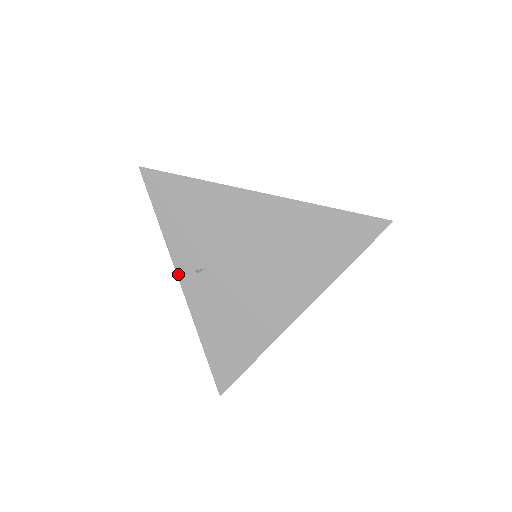
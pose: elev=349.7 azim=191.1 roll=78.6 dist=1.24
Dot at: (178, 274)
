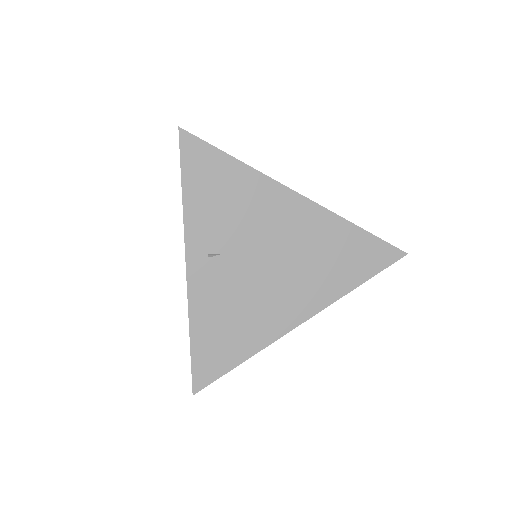
Dot at: (187, 253)
